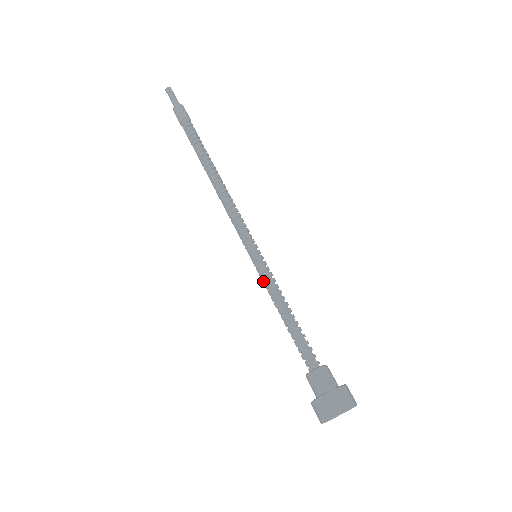
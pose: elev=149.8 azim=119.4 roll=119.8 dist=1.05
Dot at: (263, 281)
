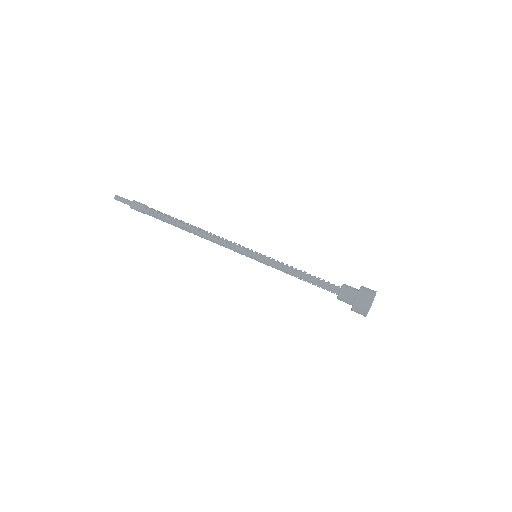
Dot at: (272, 266)
